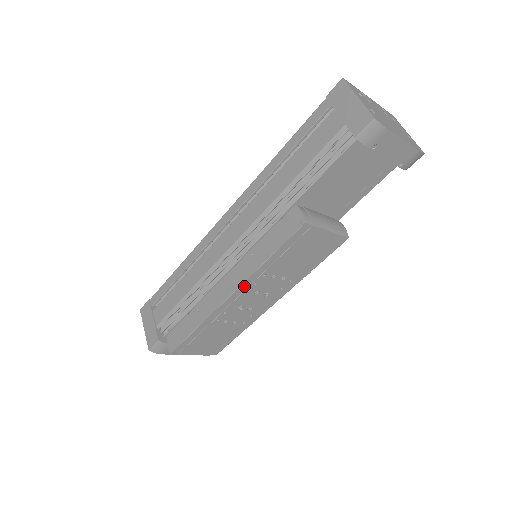
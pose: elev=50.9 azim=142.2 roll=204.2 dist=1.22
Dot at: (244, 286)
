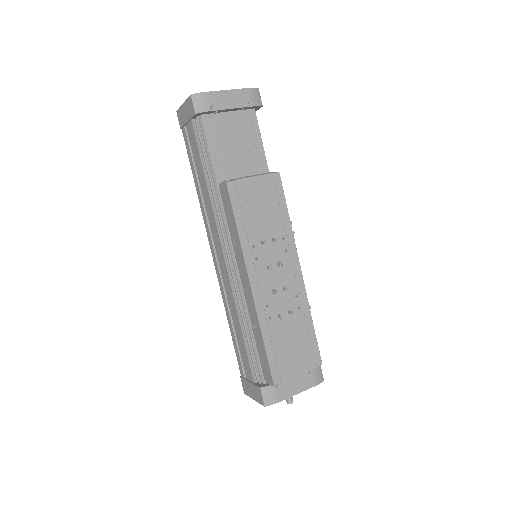
Dot at: (250, 268)
